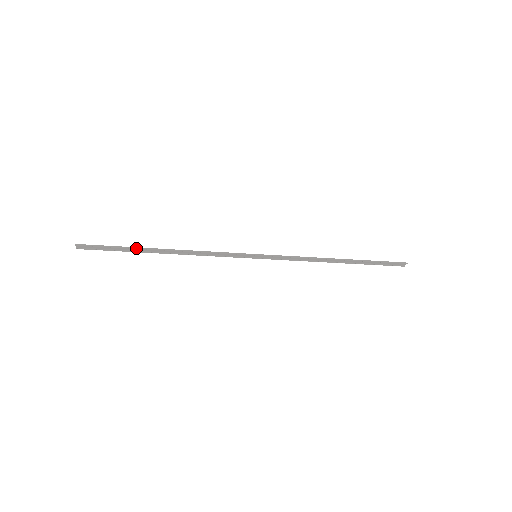
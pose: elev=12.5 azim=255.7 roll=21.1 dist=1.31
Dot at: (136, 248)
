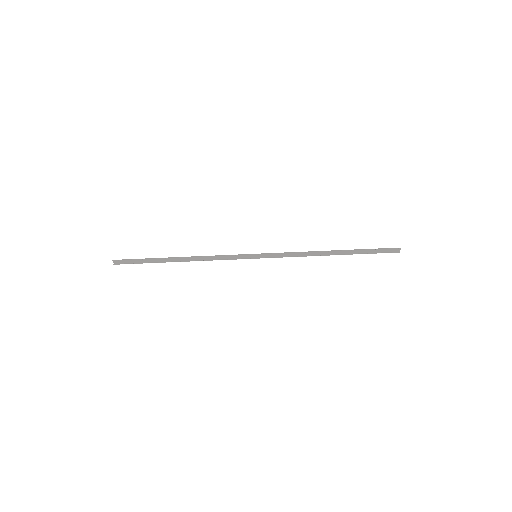
Dot at: (157, 258)
